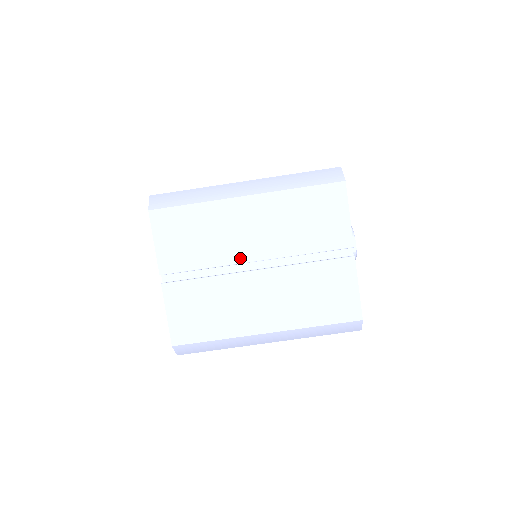
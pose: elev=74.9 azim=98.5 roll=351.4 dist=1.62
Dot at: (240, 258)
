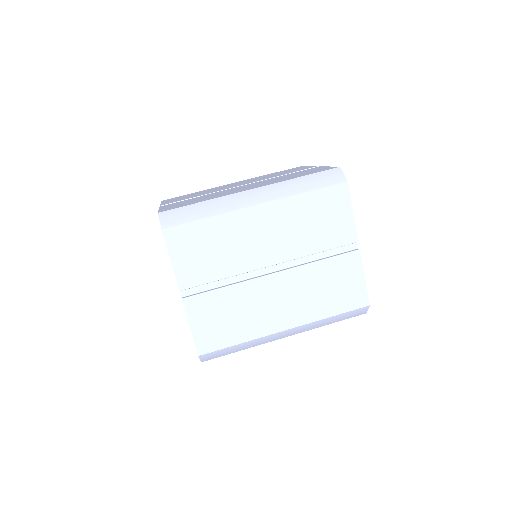
Dot at: (228, 188)
